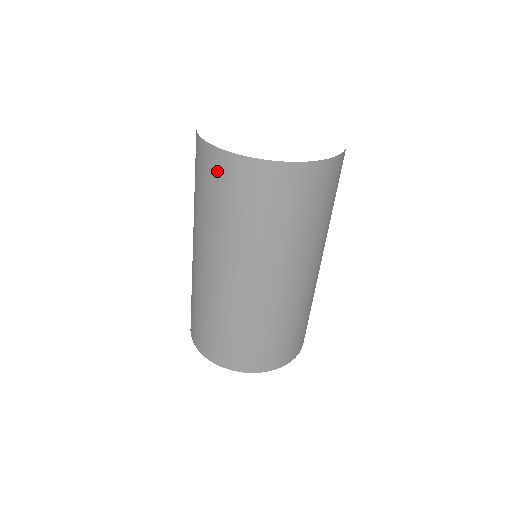
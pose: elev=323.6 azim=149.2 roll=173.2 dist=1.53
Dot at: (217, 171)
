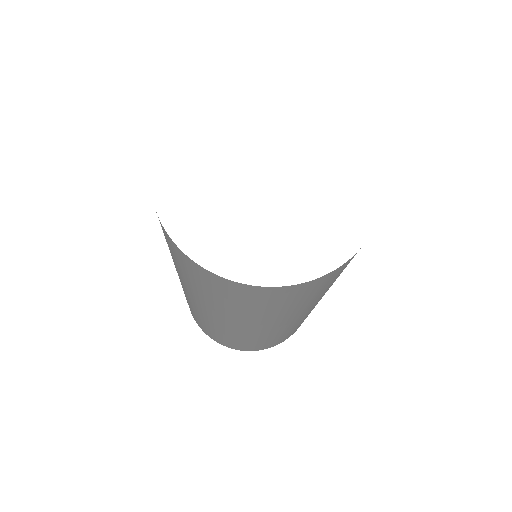
Dot at: (282, 296)
